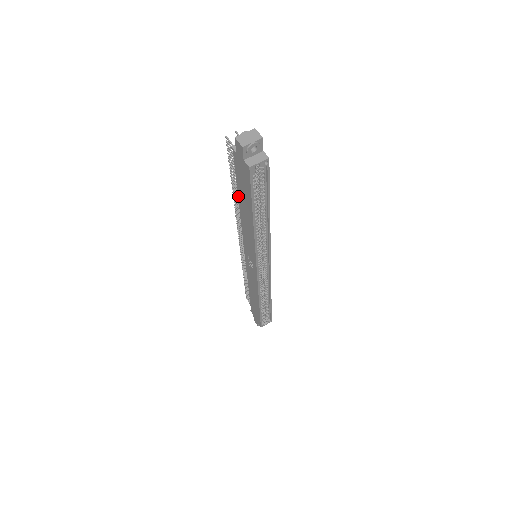
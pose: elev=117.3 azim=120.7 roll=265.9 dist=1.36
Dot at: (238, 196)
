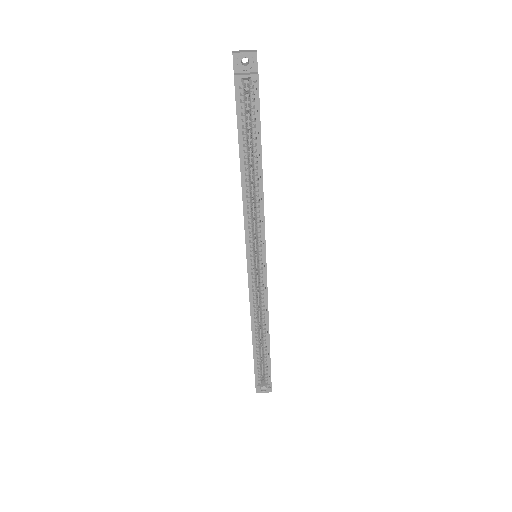
Dot at: occluded
